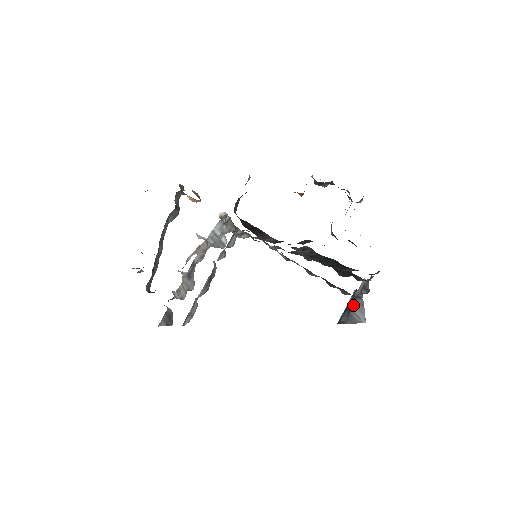
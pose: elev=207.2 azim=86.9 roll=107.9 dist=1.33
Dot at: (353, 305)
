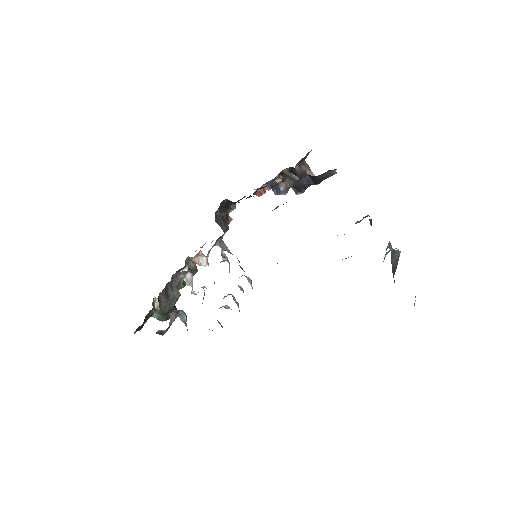
Dot at: occluded
